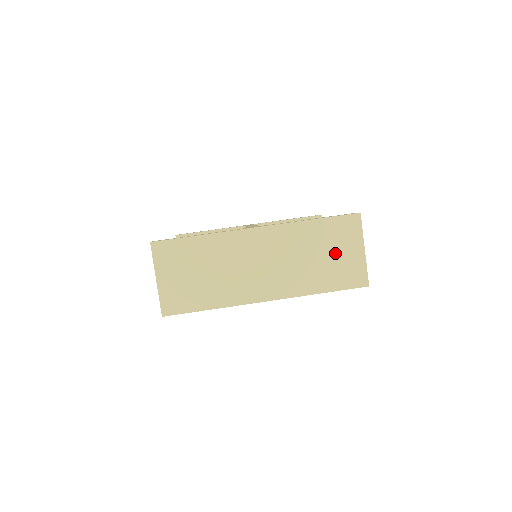
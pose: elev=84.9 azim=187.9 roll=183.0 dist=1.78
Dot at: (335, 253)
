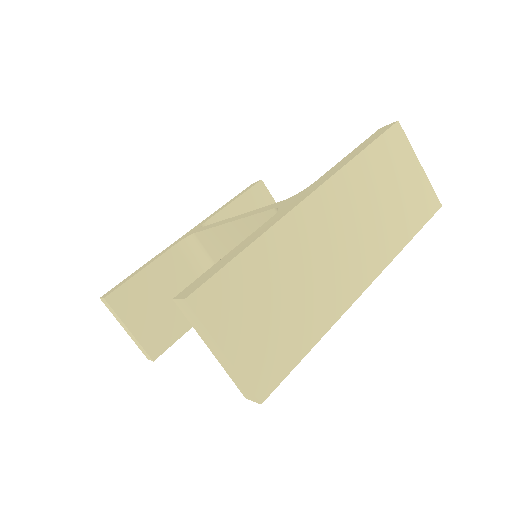
Dot at: (399, 184)
